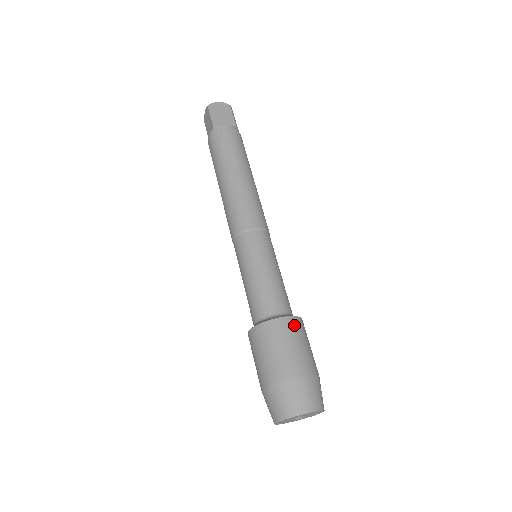
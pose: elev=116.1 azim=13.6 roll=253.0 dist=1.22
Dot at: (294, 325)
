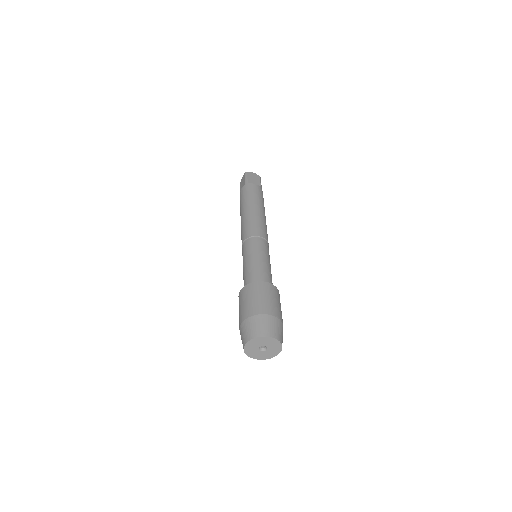
Dot at: (272, 289)
